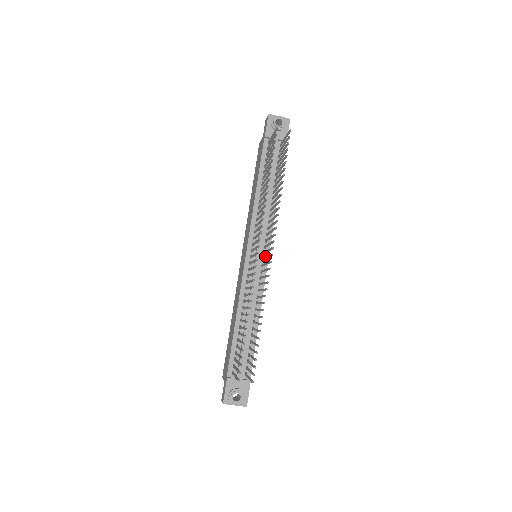
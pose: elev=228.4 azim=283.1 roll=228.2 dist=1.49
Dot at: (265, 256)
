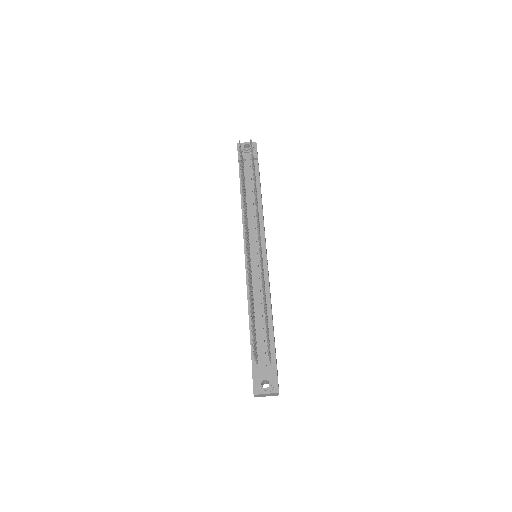
Dot at: (262, 251)
